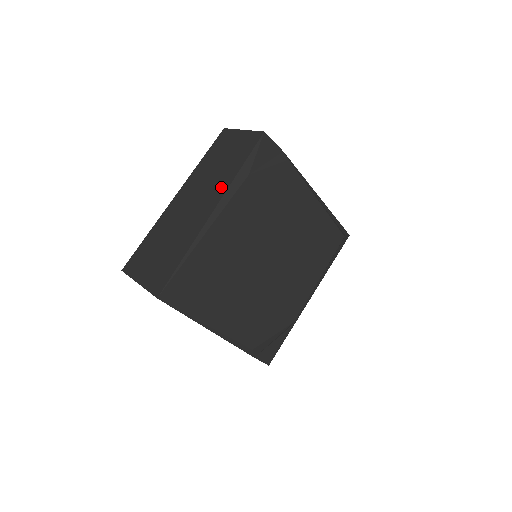
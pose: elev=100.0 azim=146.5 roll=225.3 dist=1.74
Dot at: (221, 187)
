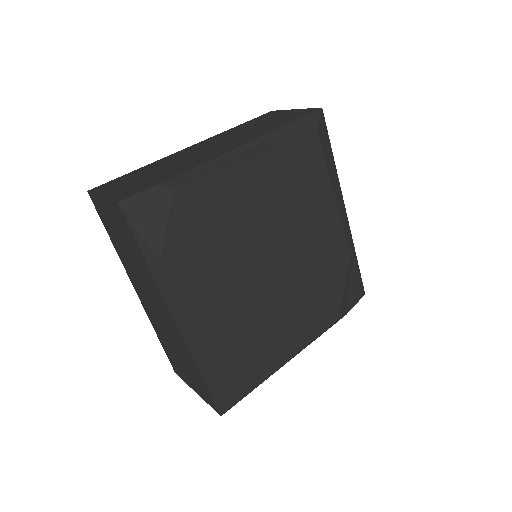
Dot at: (154, 288)
